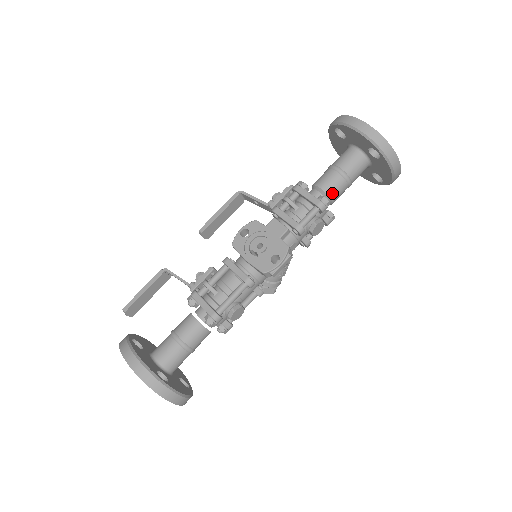
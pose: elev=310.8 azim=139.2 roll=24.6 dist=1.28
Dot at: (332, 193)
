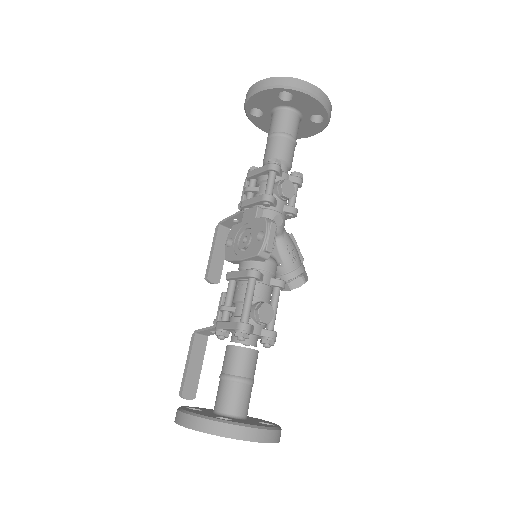
Dot at: (279, 154)
